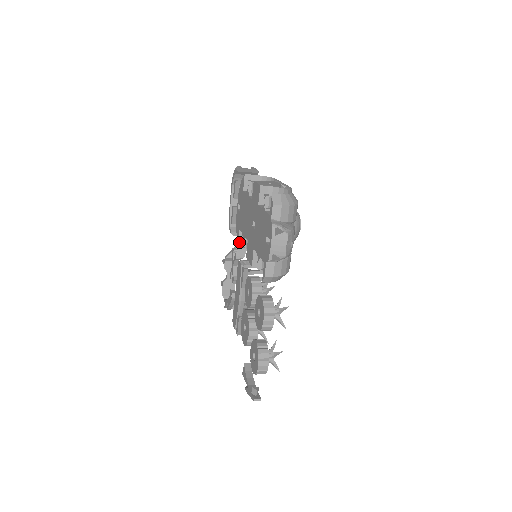
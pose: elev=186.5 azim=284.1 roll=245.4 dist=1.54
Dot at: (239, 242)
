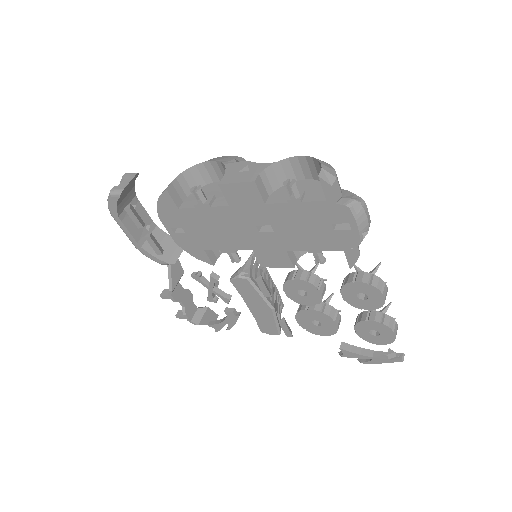
Dot at: (212, 262)
